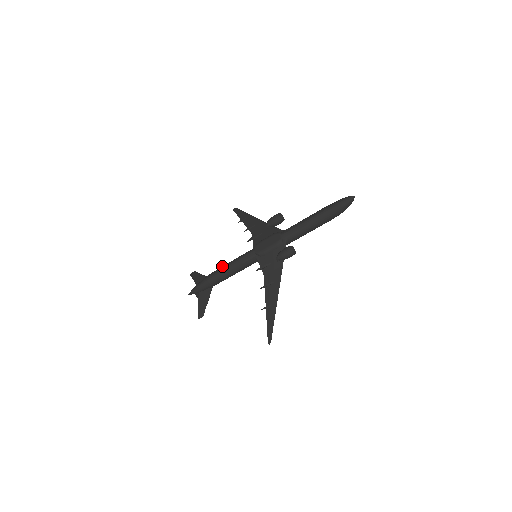
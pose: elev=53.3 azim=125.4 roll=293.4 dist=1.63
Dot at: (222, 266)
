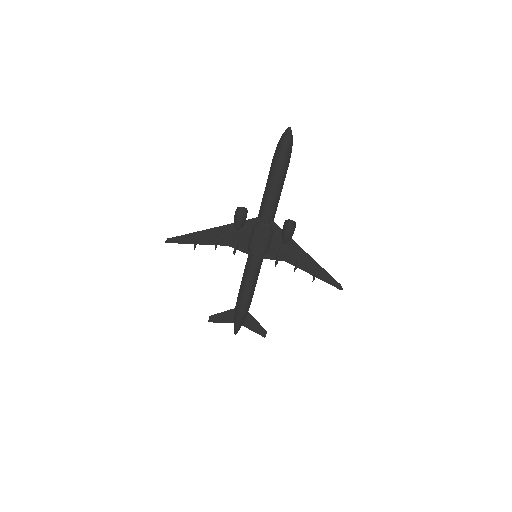
Dot at: (240, 294)
